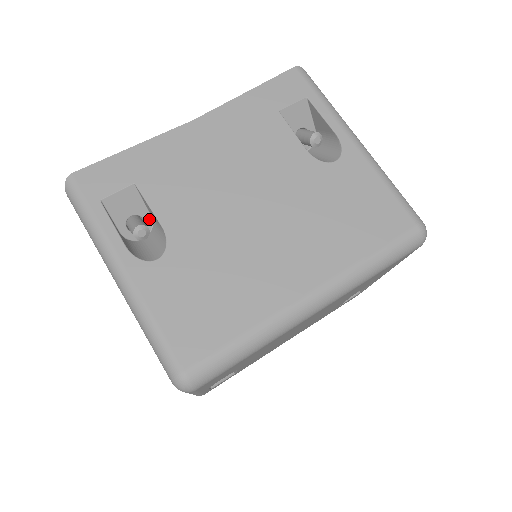
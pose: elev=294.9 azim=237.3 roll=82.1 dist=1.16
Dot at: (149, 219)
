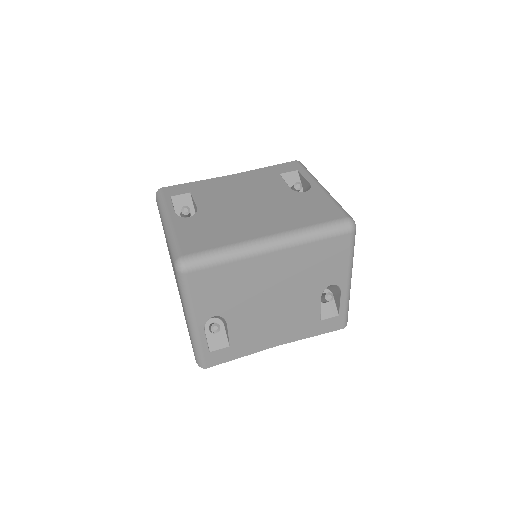
Dot at: occluded
